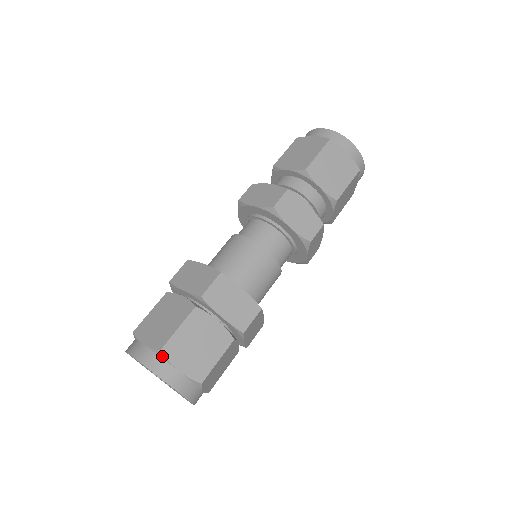
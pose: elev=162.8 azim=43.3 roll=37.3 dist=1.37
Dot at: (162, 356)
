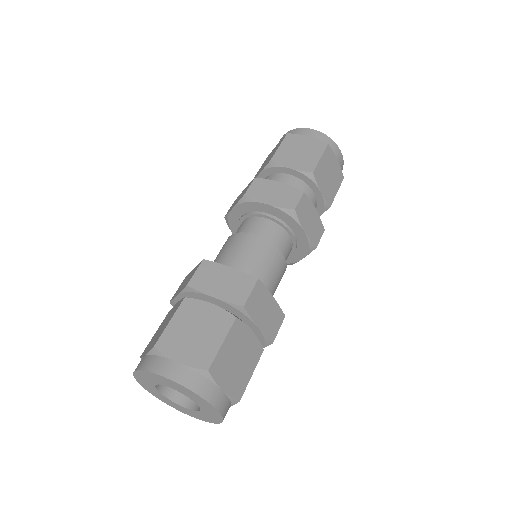
Dot at: (208, 376)
